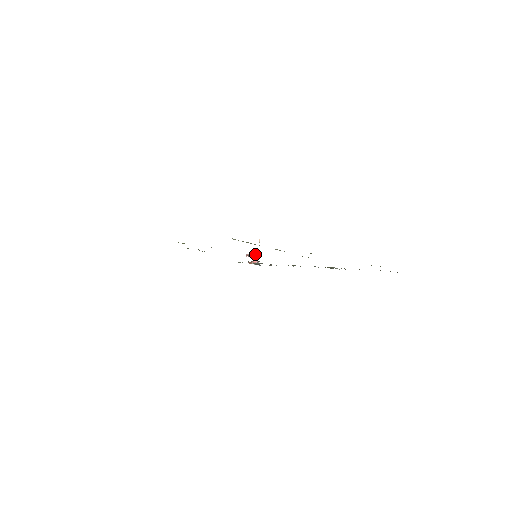
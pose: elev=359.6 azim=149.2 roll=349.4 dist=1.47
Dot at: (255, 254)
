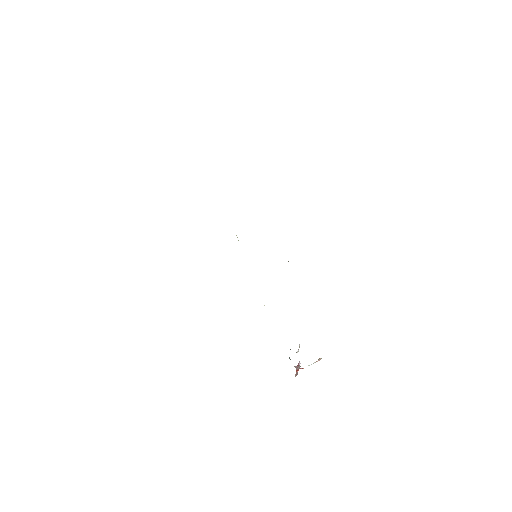
Dot at: (298, 350)
